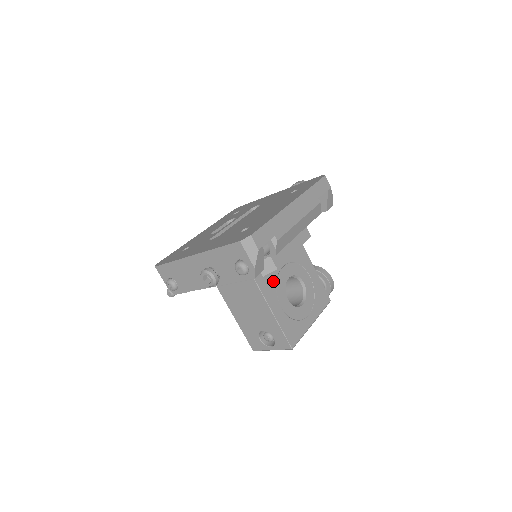
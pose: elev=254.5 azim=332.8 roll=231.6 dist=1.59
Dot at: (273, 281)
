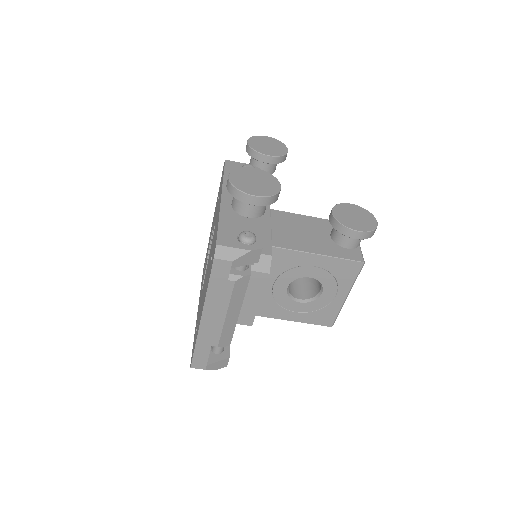
Dot at: (271, 303)
